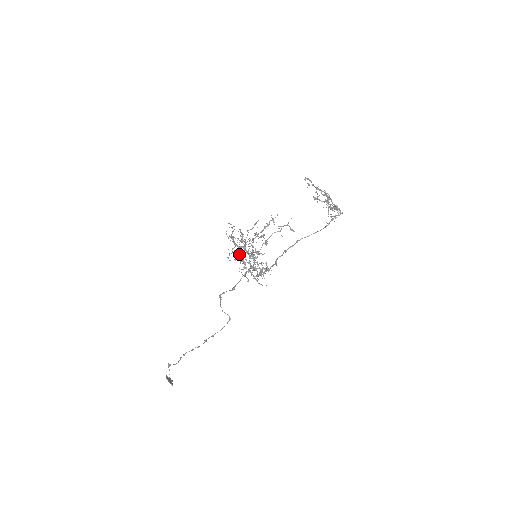
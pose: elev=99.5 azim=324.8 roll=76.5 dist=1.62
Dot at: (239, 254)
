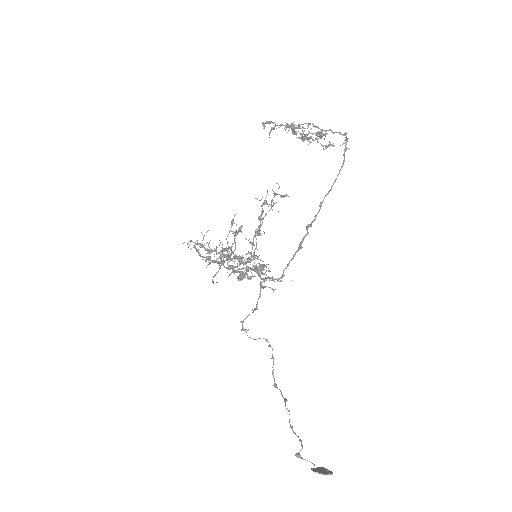
Dot at: (237, 270)
